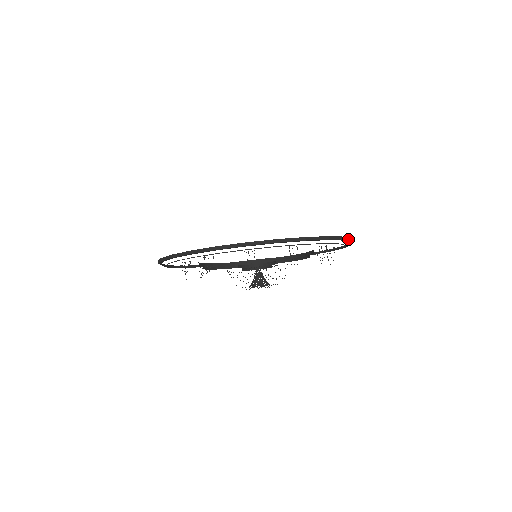
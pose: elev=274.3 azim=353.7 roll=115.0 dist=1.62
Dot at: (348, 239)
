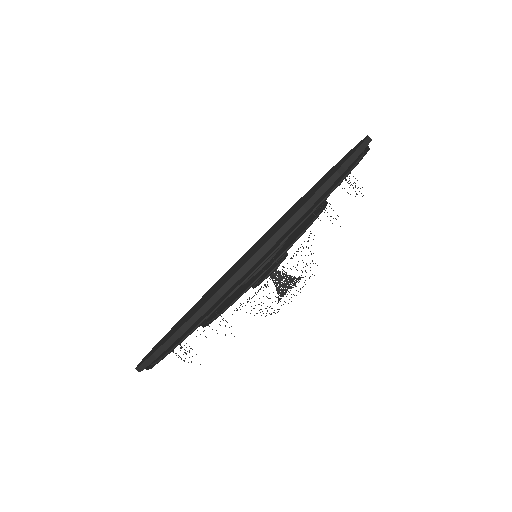
Dot at: (284, 230)
